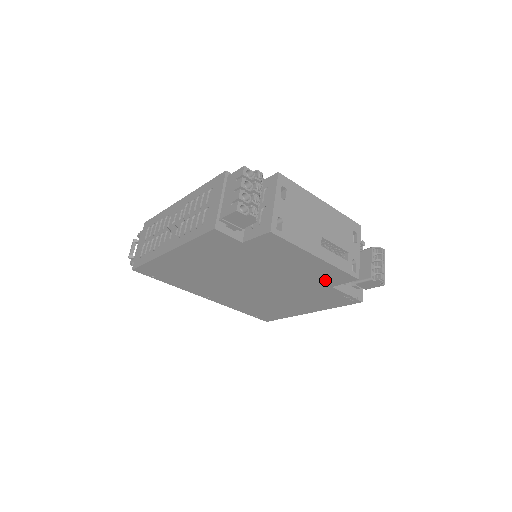
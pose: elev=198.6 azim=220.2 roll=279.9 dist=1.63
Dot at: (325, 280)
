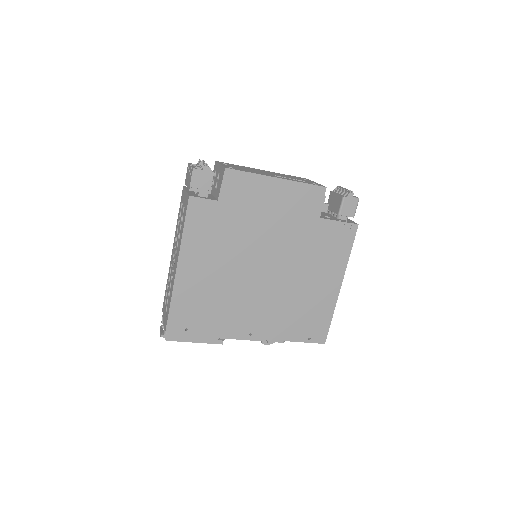
Dot at: (307, 211)
